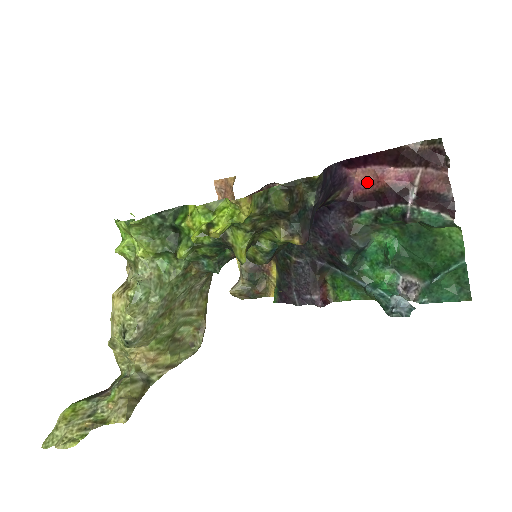
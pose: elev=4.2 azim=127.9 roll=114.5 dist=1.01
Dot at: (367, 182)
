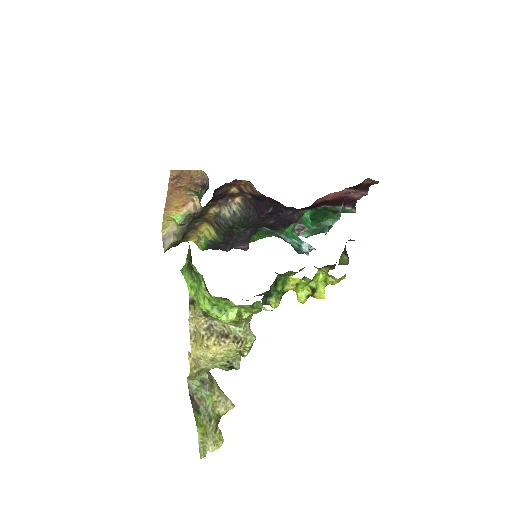
Dot at: (327, 196)
